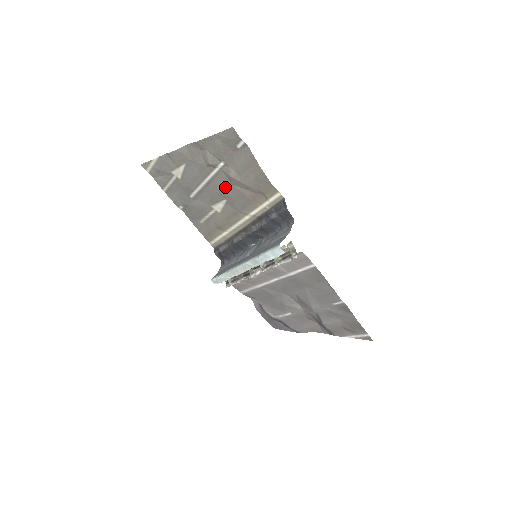
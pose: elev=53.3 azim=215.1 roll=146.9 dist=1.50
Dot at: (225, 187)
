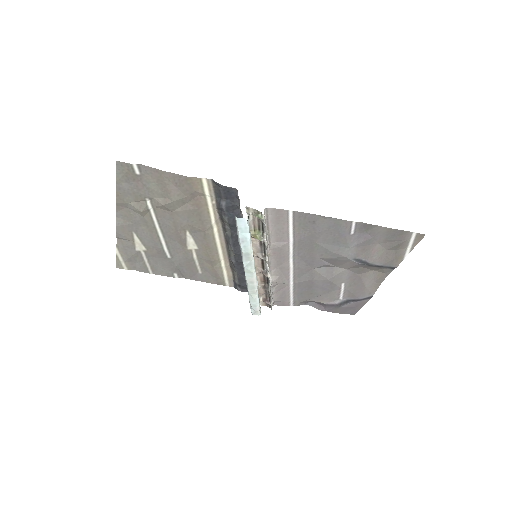
Dot at: (173, 220)
